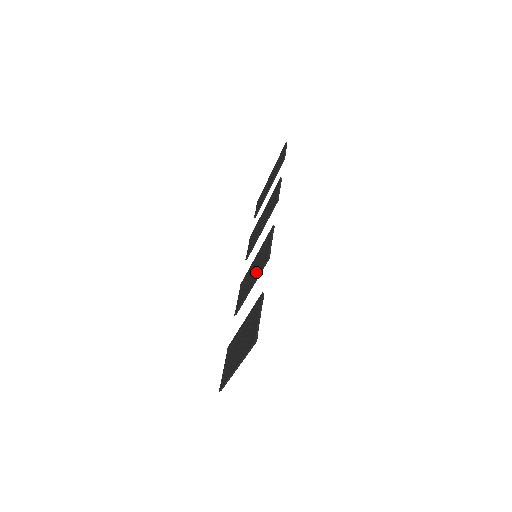
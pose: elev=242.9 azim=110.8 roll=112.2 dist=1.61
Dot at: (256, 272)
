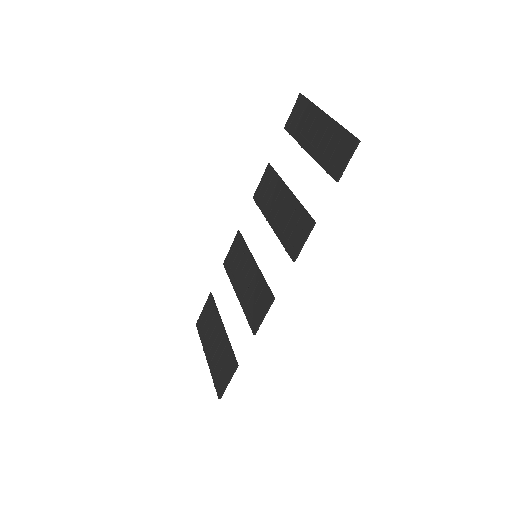
Dot at: (246, 298)
